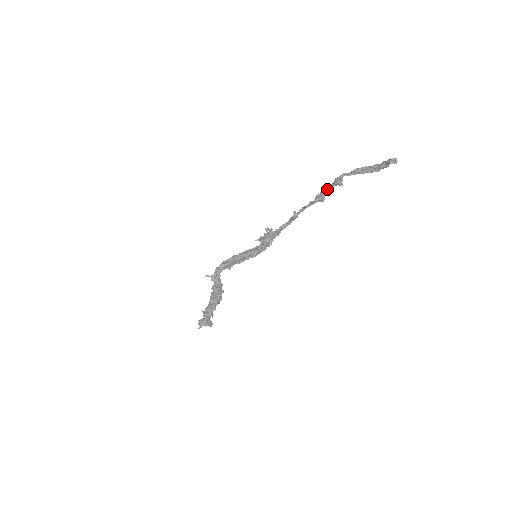
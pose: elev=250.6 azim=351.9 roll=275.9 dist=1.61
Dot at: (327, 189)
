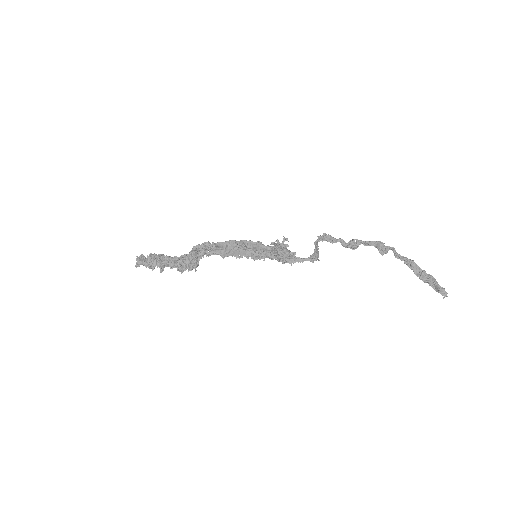
Dot at: (366, 244)
